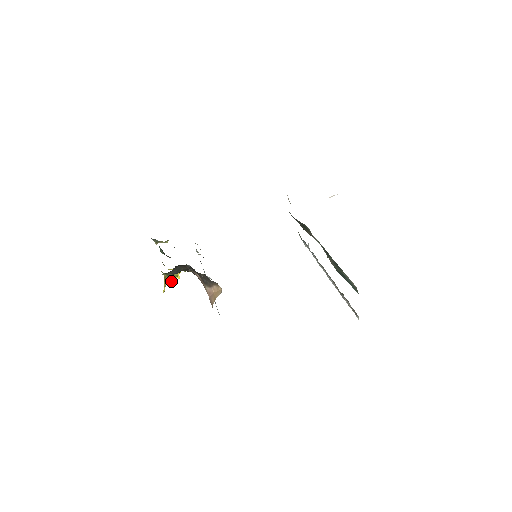
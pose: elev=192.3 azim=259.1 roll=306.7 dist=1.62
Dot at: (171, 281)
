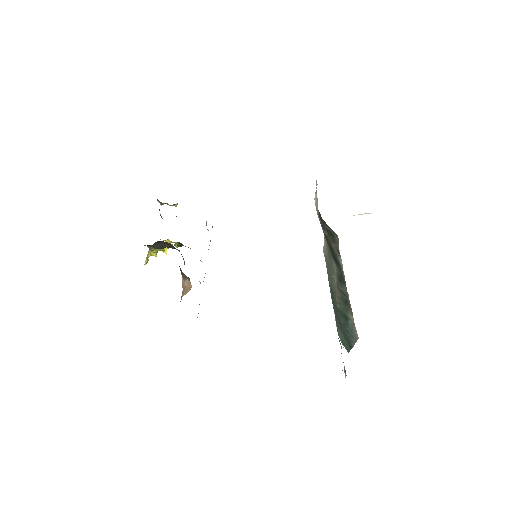
Dot at: (155, 254)
